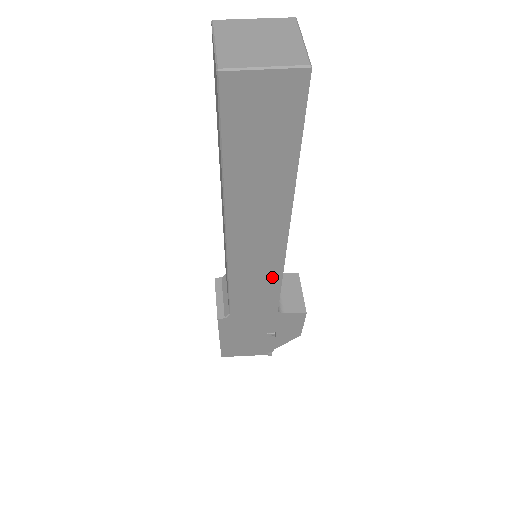
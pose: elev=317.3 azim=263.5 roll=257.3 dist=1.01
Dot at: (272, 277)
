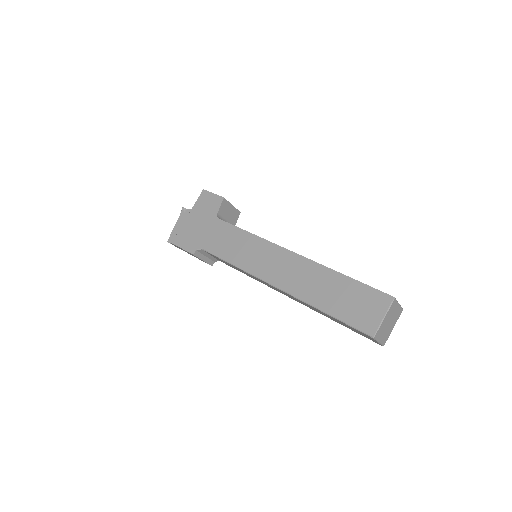
Dot at: occluded
